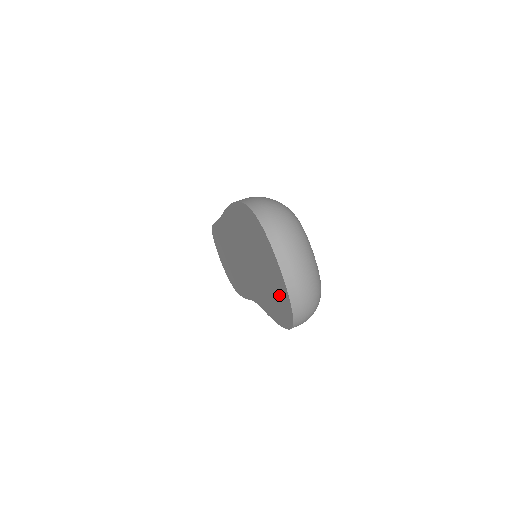
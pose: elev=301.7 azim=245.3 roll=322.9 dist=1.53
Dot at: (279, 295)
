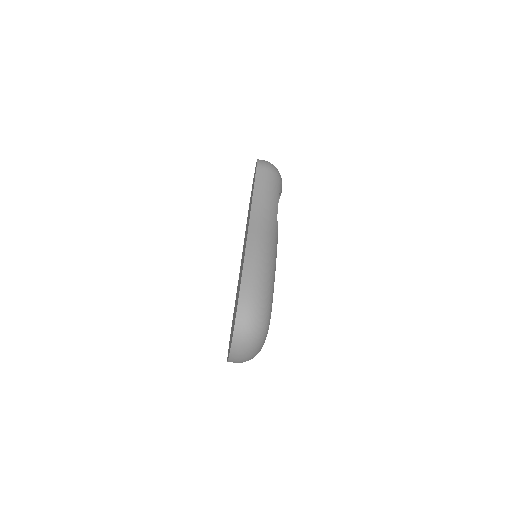
Dot at: occluded
